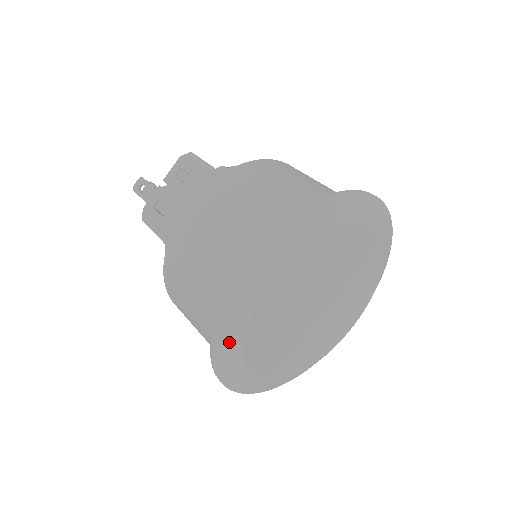
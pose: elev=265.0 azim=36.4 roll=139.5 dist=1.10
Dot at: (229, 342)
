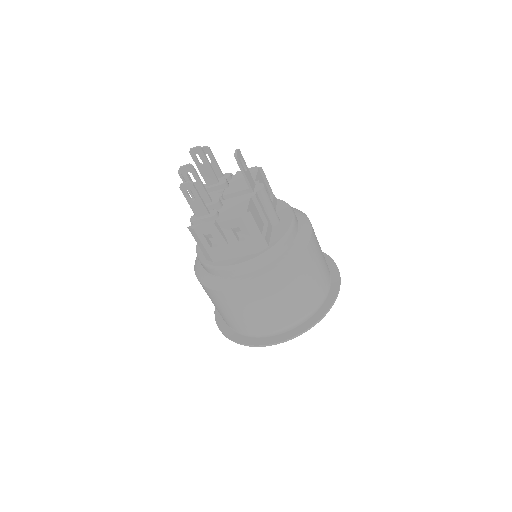
Dot at: occluded
